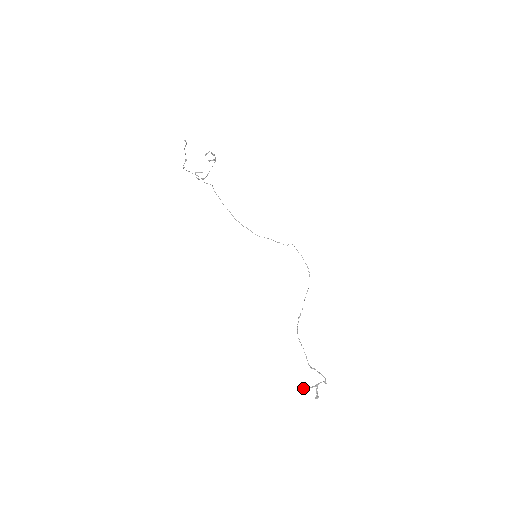
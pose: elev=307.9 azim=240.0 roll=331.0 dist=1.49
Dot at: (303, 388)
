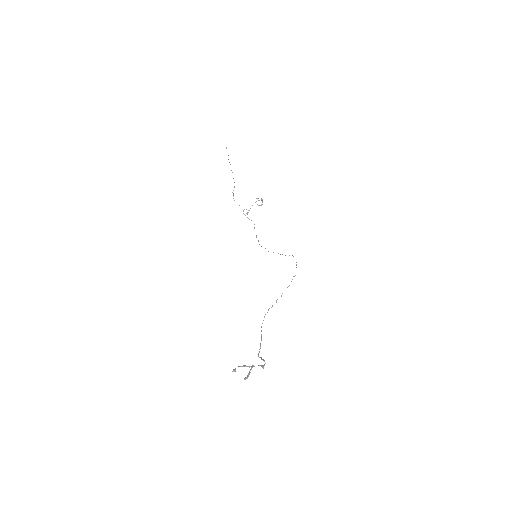
Dot at: occluded
